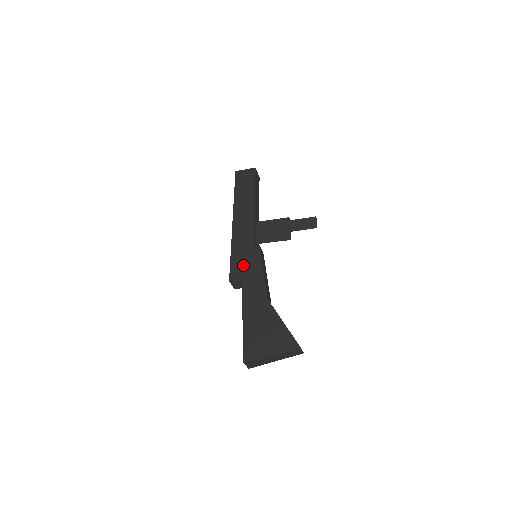
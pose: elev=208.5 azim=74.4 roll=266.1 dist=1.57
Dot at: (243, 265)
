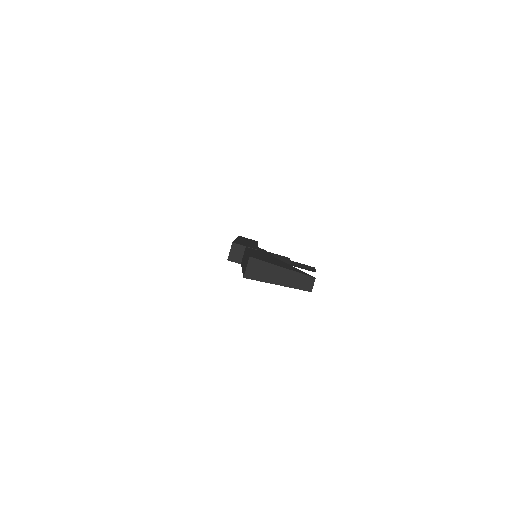
Dot at: (248, 245)
